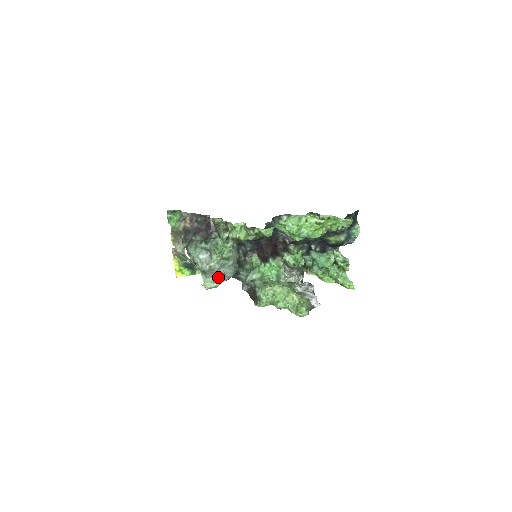
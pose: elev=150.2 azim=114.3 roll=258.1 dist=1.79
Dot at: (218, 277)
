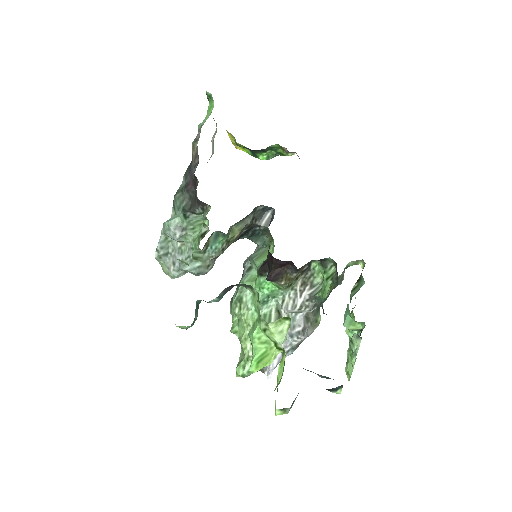
Dot at: (174, 273)
